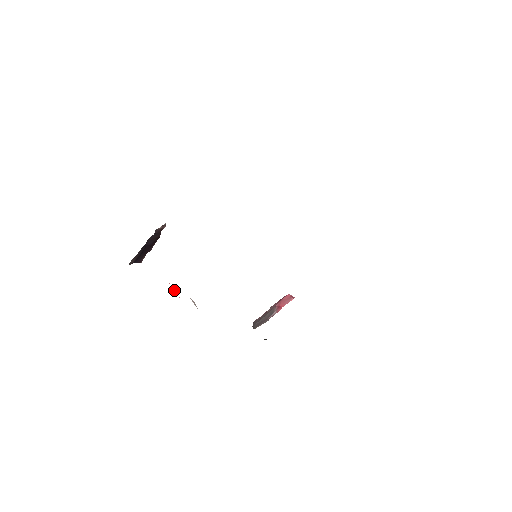
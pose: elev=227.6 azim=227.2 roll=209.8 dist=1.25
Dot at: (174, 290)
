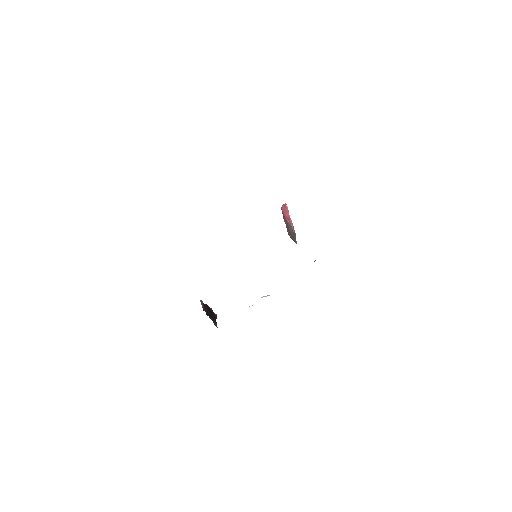
Dot at: occluded
